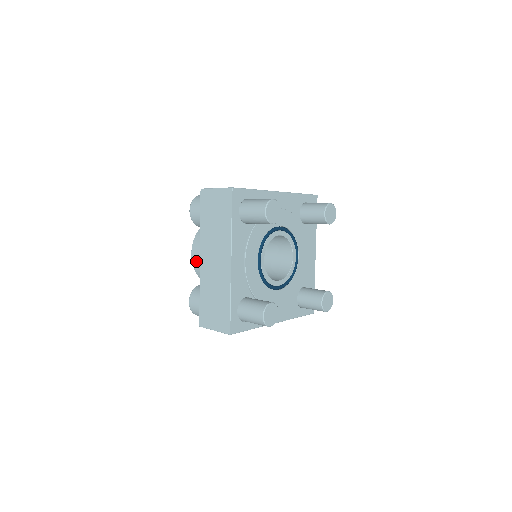
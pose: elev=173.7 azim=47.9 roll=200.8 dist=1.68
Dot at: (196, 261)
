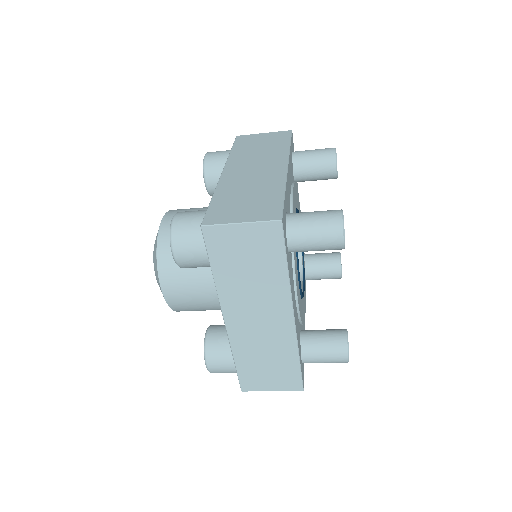
Dot at: (175, 300)
